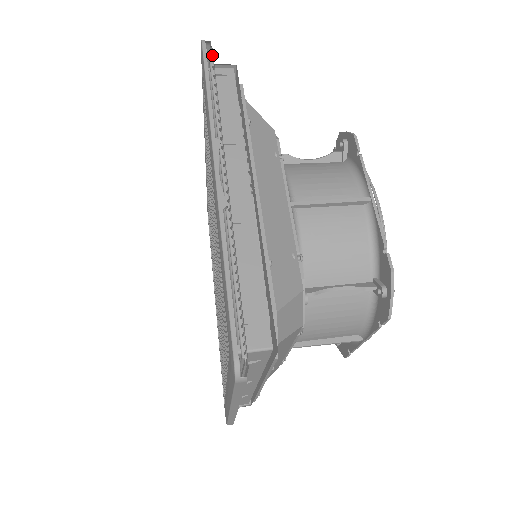
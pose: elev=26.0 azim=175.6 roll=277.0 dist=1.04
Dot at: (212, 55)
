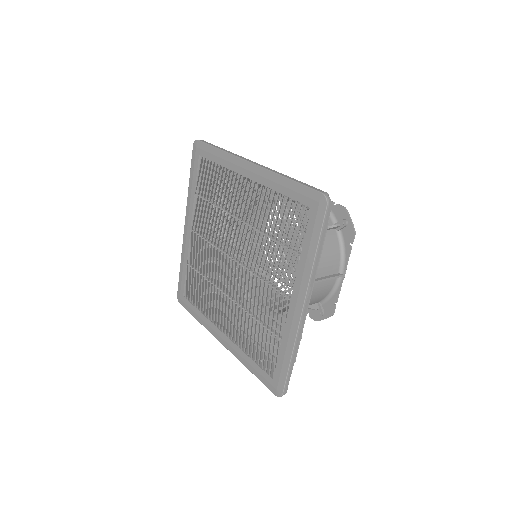
Dot at: occluded
